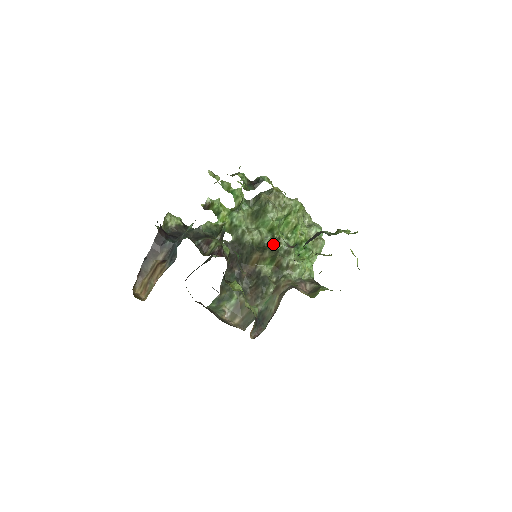
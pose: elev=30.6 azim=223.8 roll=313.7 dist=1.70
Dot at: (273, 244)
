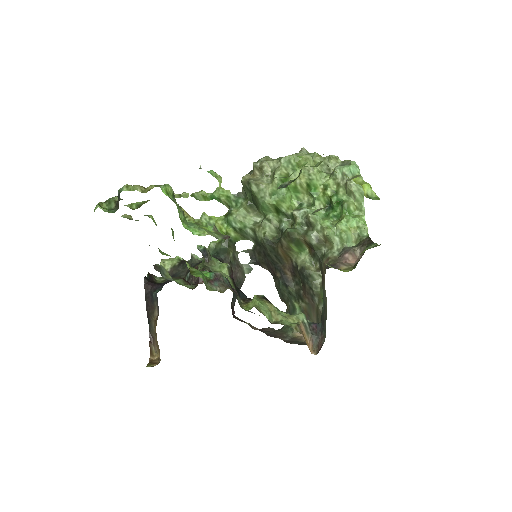
Dot at: (292, 224)
